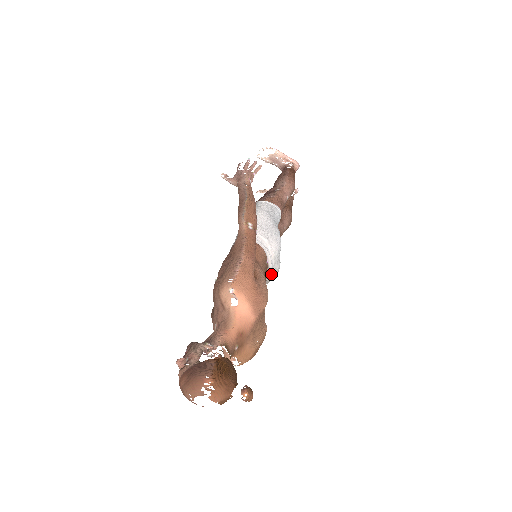
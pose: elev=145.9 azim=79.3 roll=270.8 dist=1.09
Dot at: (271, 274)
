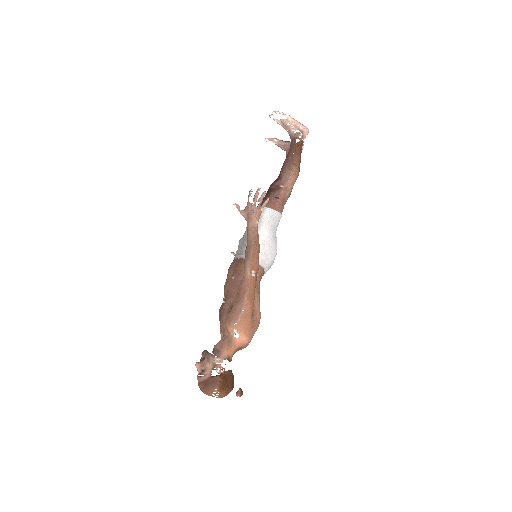
Dot at: occluded
